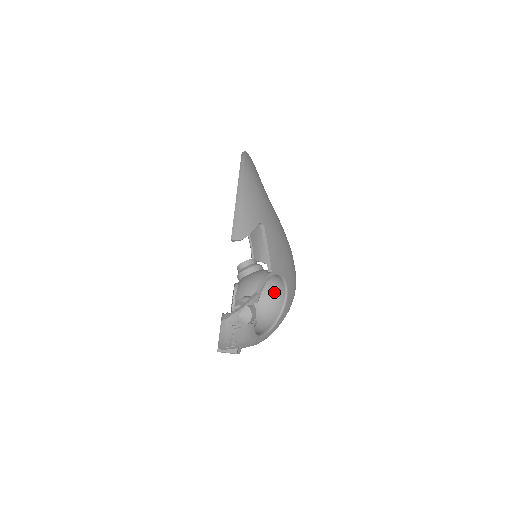
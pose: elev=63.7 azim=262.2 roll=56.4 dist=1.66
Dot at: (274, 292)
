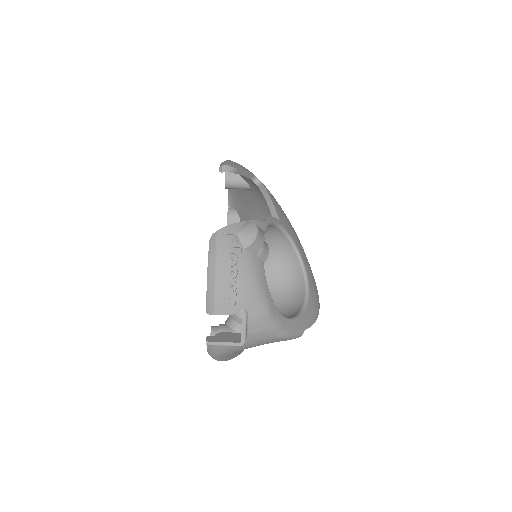
Dot at: (288, 288)
